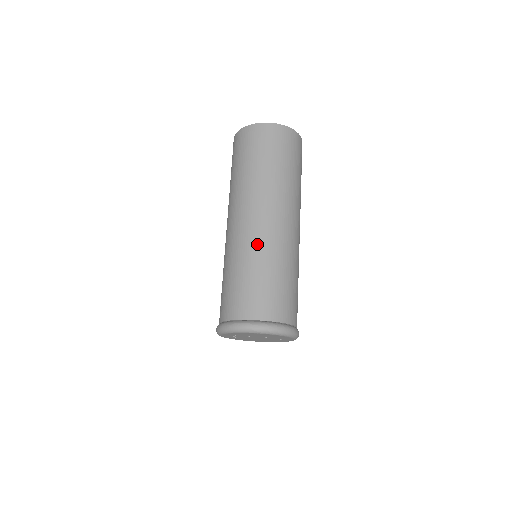
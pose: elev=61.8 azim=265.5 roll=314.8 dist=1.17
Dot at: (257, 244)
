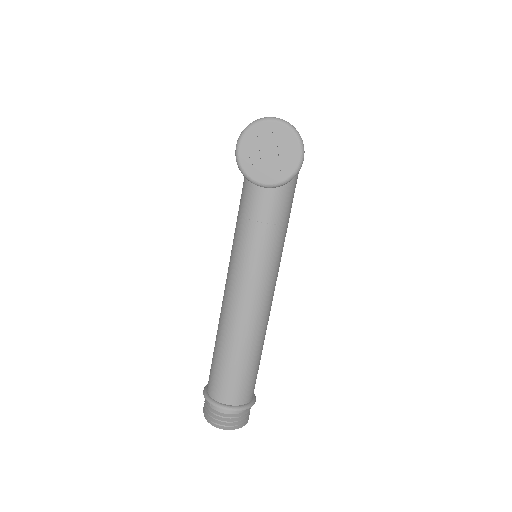
Dot at: occluded
